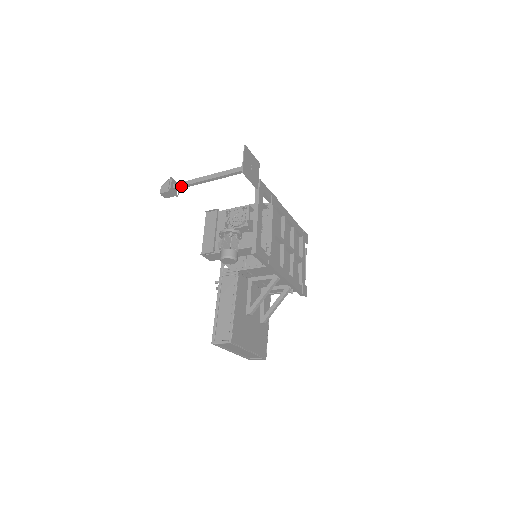
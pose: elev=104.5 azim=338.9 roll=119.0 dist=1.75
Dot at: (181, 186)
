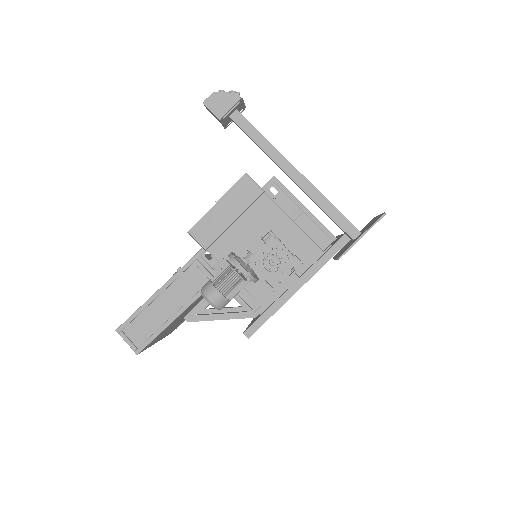
Dot at: (244, 130)
